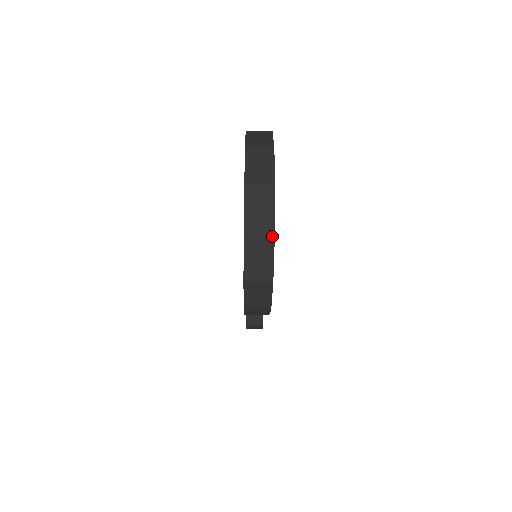
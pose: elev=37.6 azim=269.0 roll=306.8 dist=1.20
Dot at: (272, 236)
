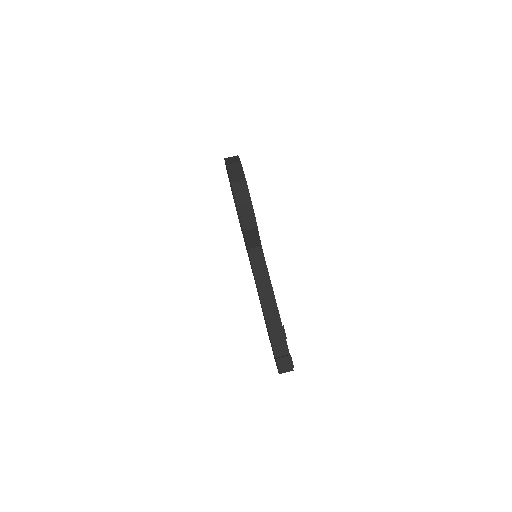
Dot at: (237, 156)
